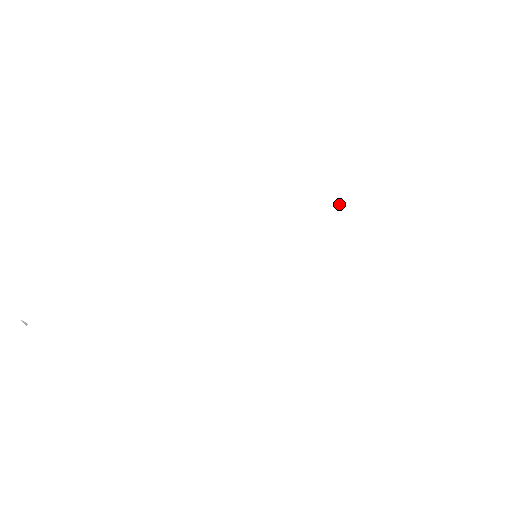
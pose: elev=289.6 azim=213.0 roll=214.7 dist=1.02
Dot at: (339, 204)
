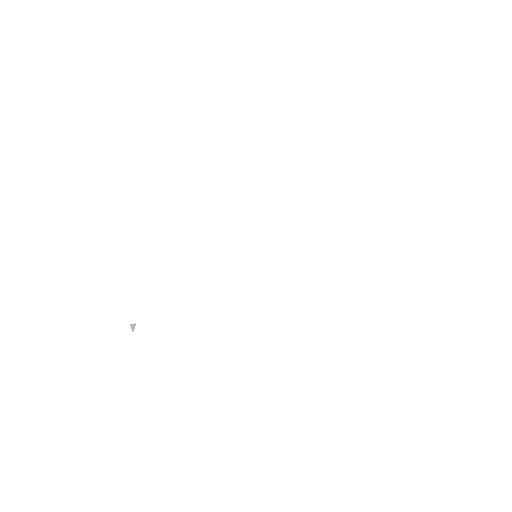
Dot at: occluded
